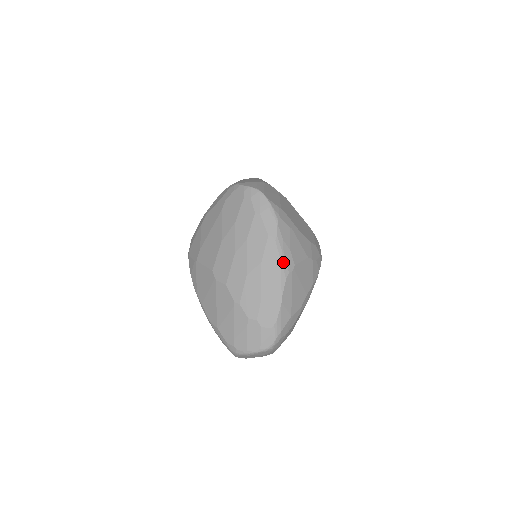
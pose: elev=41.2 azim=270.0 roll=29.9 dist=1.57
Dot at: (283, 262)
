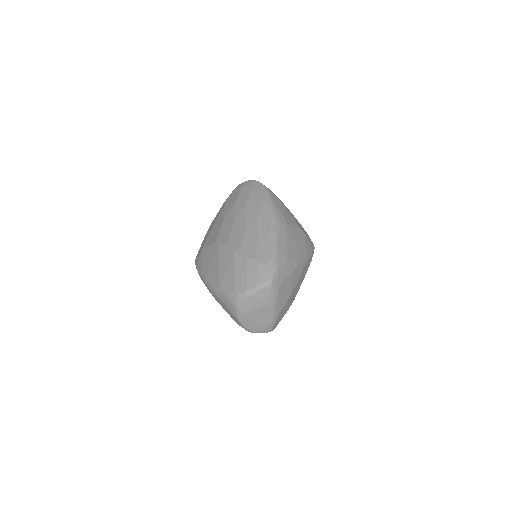
Dot at: (276, 216)
